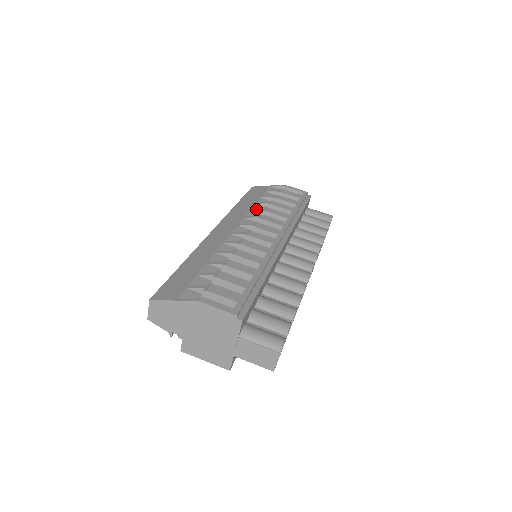
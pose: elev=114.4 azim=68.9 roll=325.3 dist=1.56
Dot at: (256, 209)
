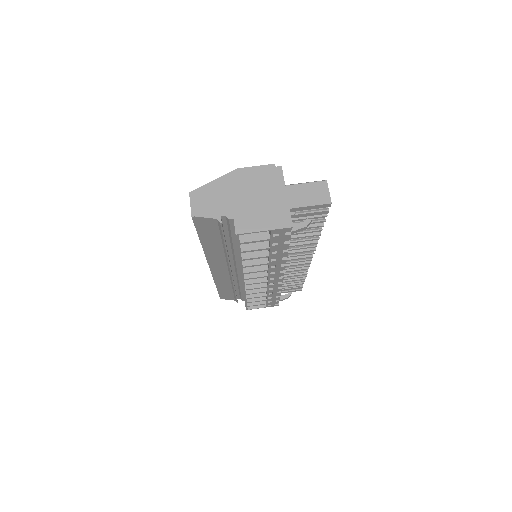
Dot at: occluded
